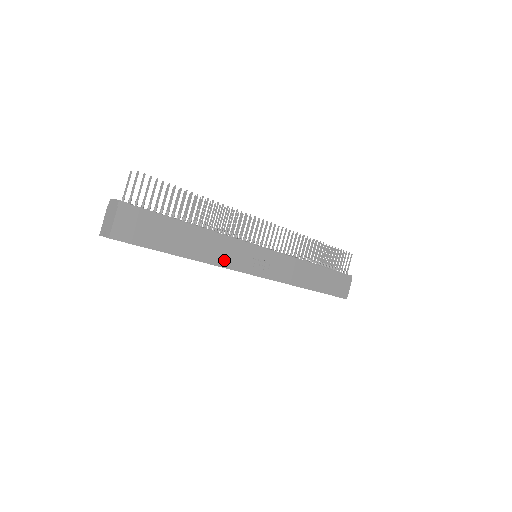
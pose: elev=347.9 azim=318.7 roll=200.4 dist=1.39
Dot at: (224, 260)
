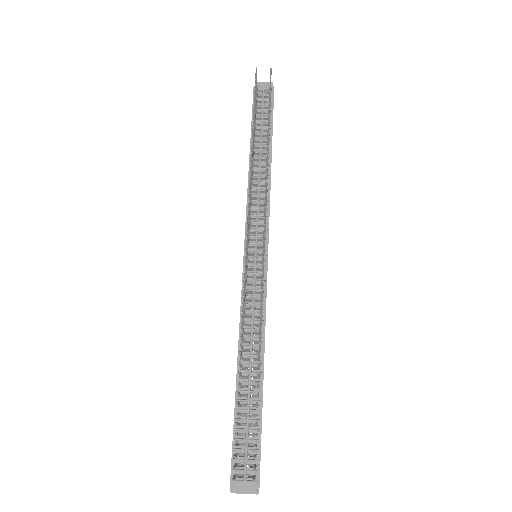
Dot at: occluded
